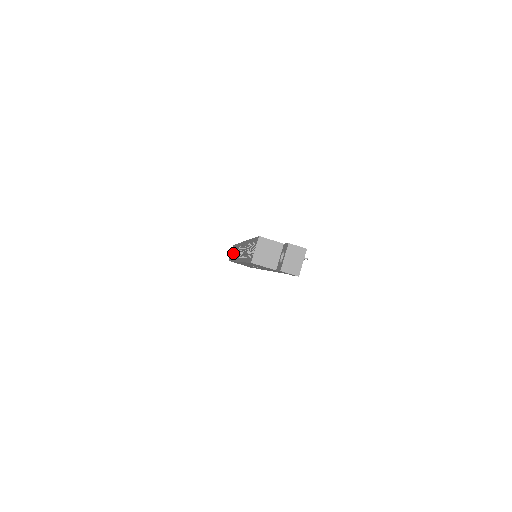
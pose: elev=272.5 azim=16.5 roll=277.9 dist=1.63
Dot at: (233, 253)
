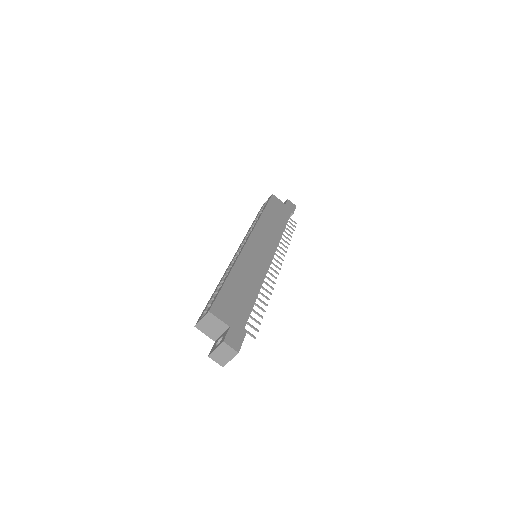
Dot at: occluded
